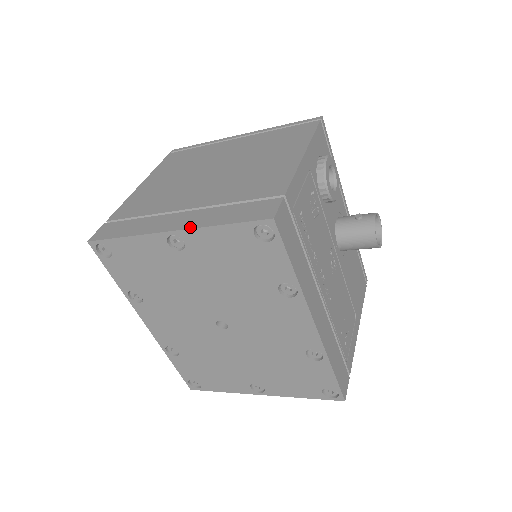
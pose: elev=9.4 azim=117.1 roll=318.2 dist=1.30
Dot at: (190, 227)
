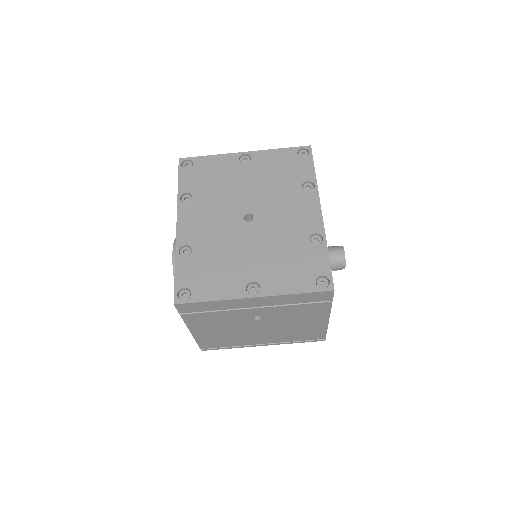
Dot at: (258, 151)
